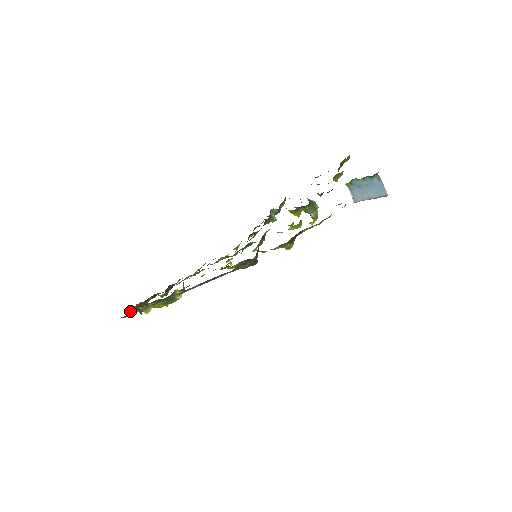
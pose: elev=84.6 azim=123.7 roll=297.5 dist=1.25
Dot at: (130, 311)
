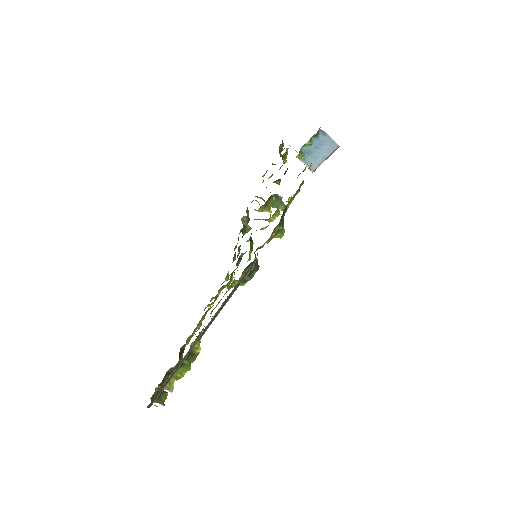
Dot at: occluded
